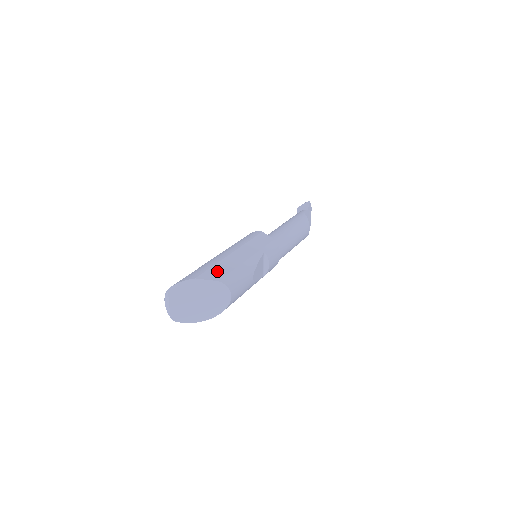
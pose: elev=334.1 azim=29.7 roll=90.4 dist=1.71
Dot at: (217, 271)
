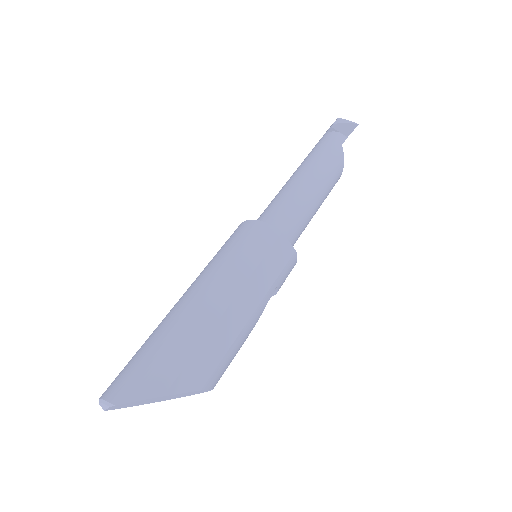
Dot at: (201, 364)
